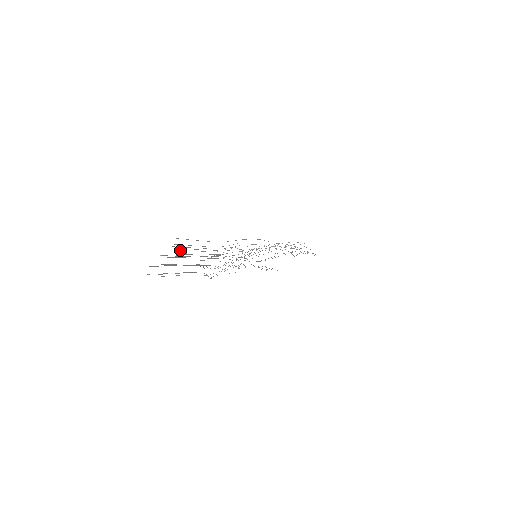
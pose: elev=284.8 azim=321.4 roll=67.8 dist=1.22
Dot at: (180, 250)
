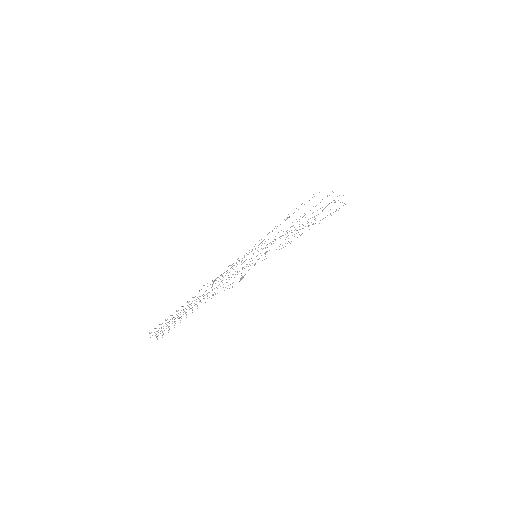
Dot at: occluded
